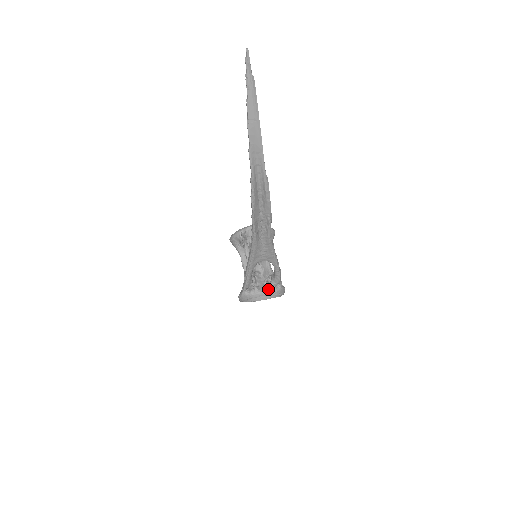
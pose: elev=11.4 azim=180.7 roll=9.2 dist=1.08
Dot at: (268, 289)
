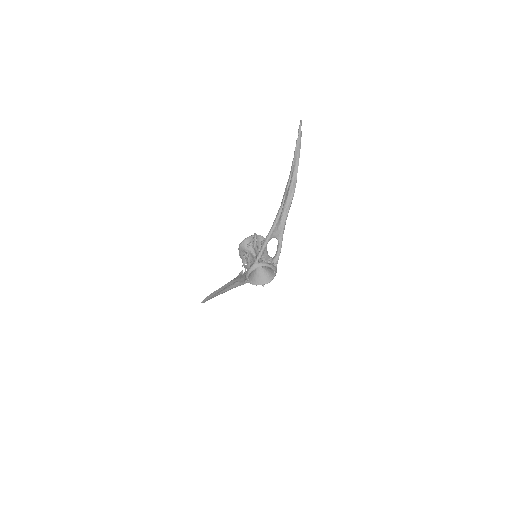
Dot at: (271, 264)
